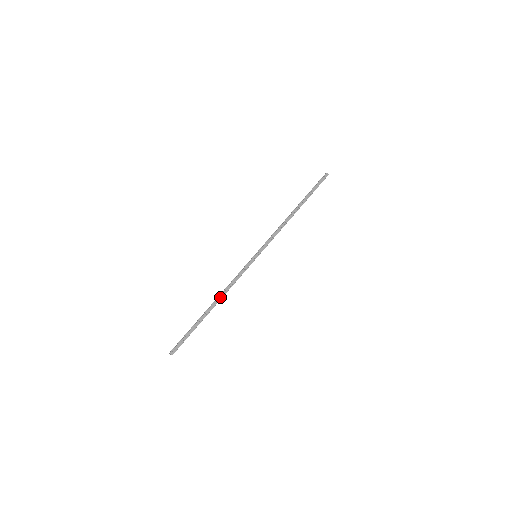
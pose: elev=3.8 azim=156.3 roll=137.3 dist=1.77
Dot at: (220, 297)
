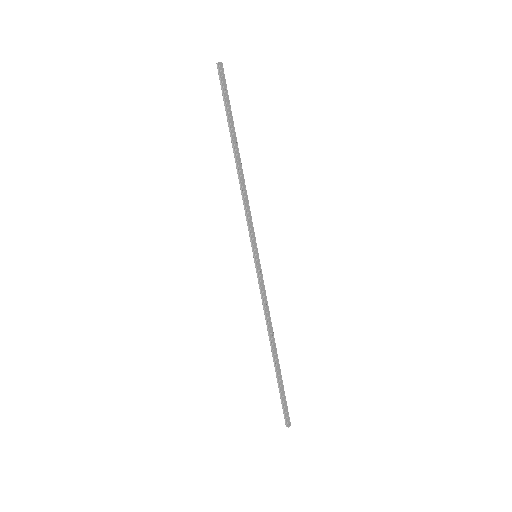
Dot at: (272, 335)
